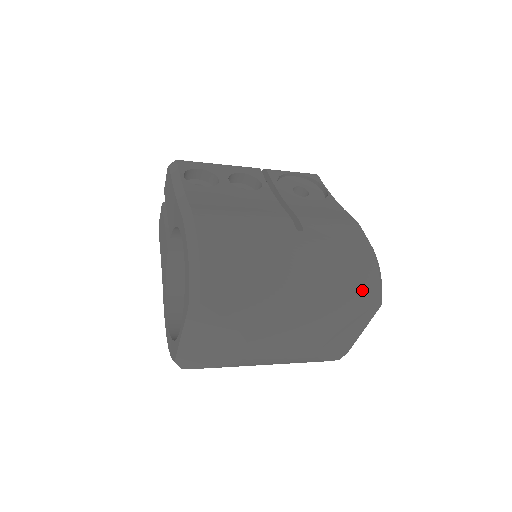
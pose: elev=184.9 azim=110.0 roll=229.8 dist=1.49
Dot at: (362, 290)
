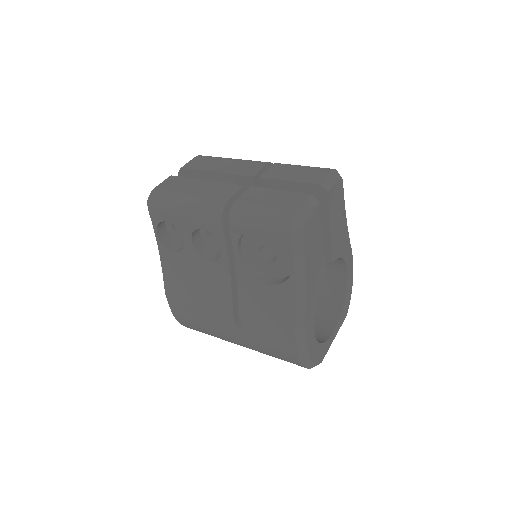
Dot at: occluded
